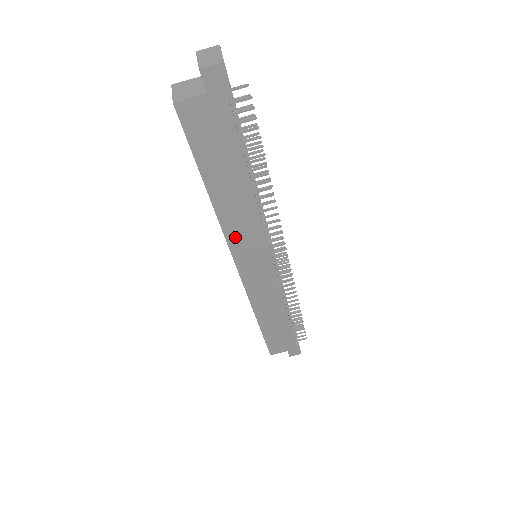
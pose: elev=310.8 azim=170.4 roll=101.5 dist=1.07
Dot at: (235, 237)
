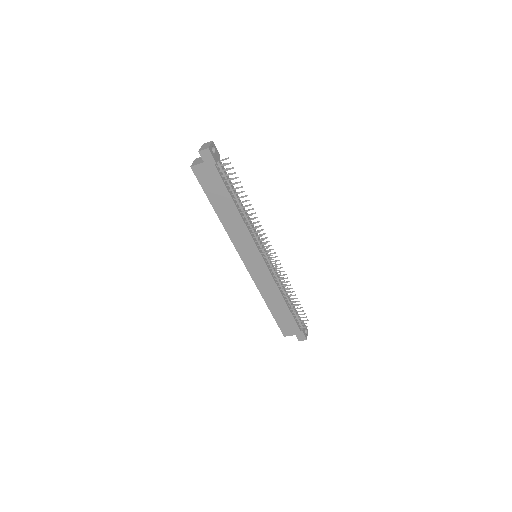
Dot at: (236, 240)
